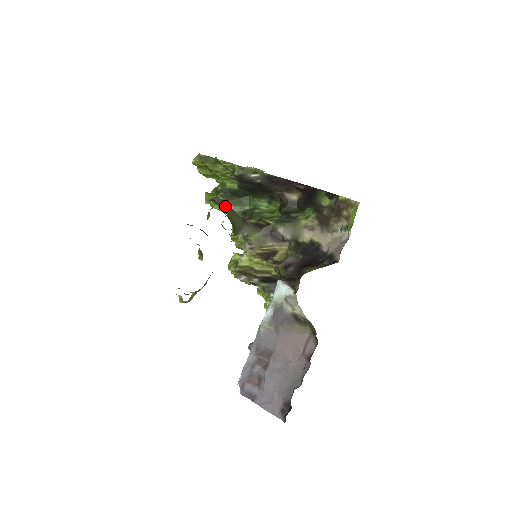
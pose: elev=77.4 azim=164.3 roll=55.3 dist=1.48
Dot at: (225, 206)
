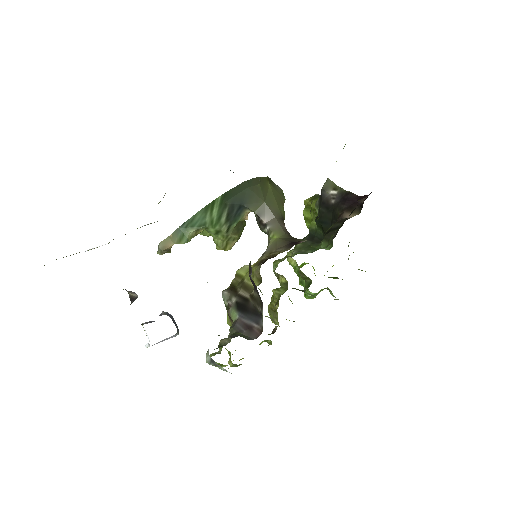
Dot at: (278, 192)
